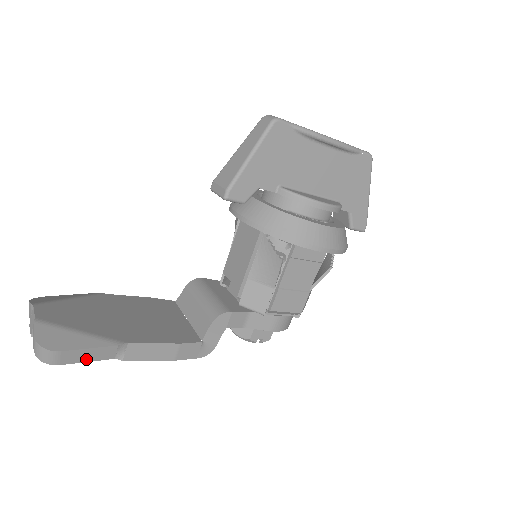
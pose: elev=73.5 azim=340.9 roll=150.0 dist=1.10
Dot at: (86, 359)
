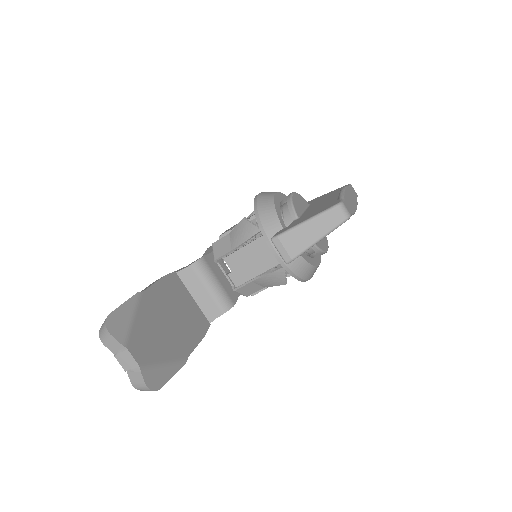
Dot at: occluded
